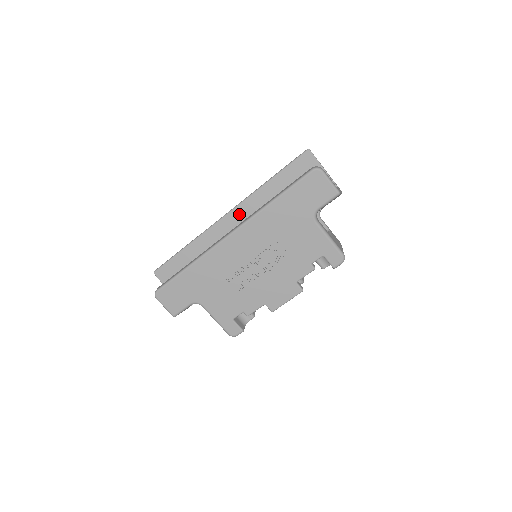
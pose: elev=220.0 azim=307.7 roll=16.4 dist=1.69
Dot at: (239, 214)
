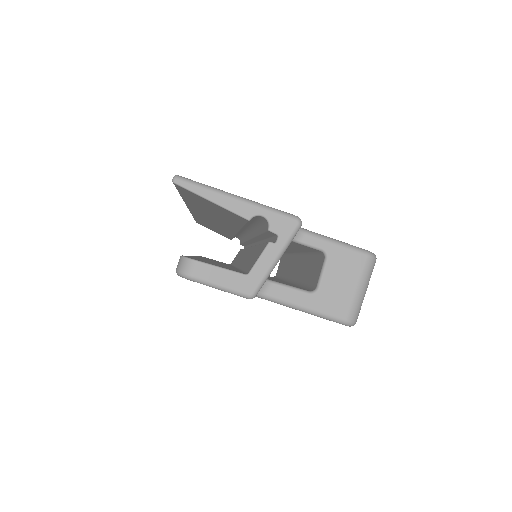
Dot at: (199, 213)
